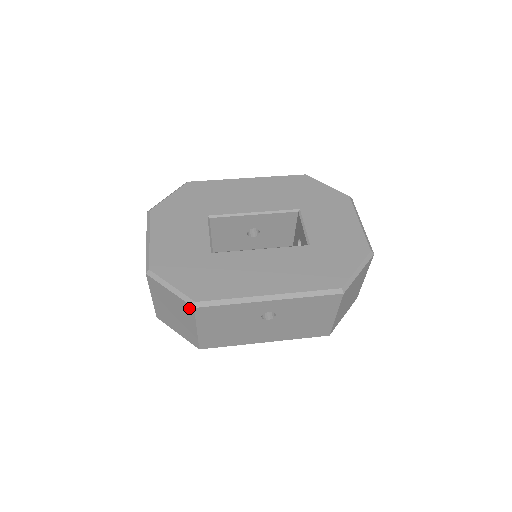
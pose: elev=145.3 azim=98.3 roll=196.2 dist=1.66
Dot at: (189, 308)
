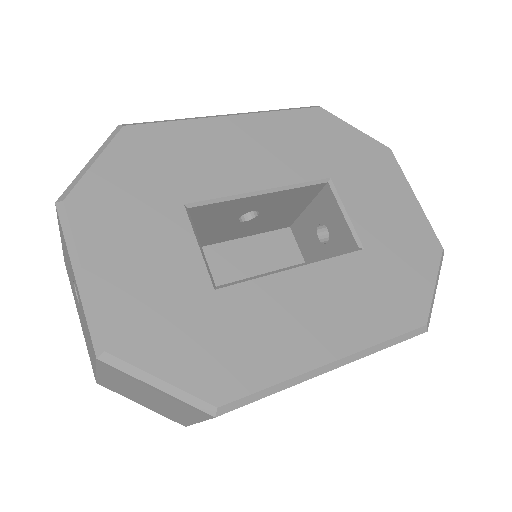
Dot at: (199, 412)
